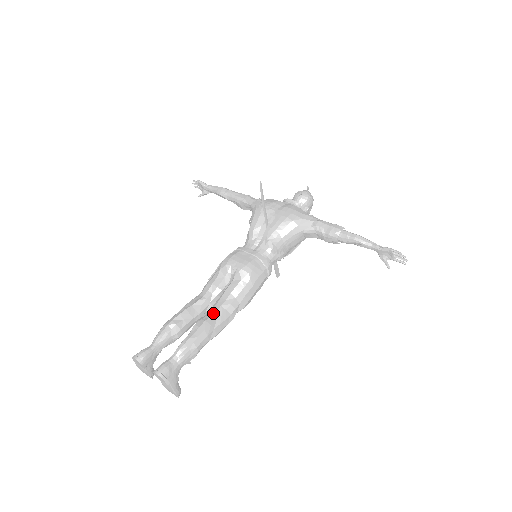
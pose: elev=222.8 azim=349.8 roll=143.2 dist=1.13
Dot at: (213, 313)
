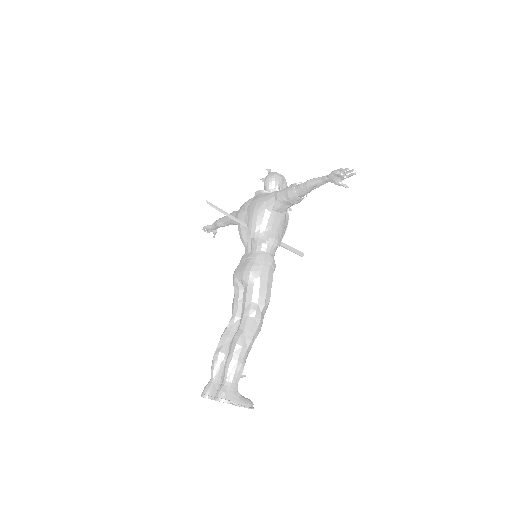
Dot at: (239, 325)
